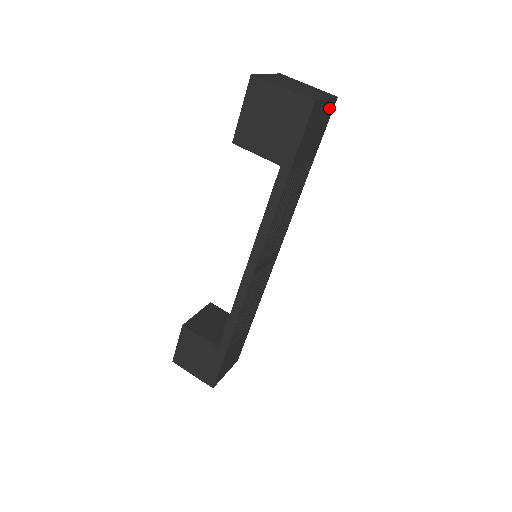
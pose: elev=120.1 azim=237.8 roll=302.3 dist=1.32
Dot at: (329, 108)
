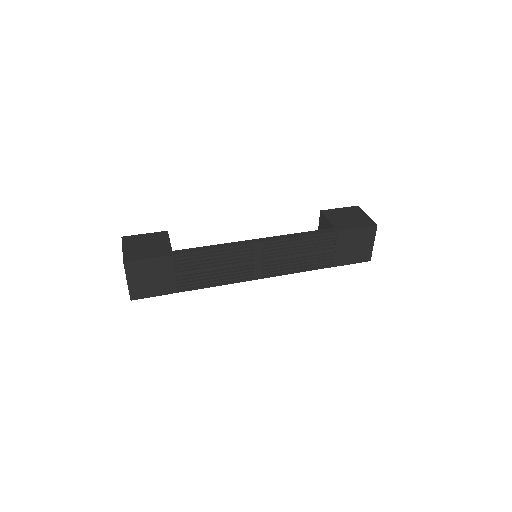
Dot at: (366, 255)
